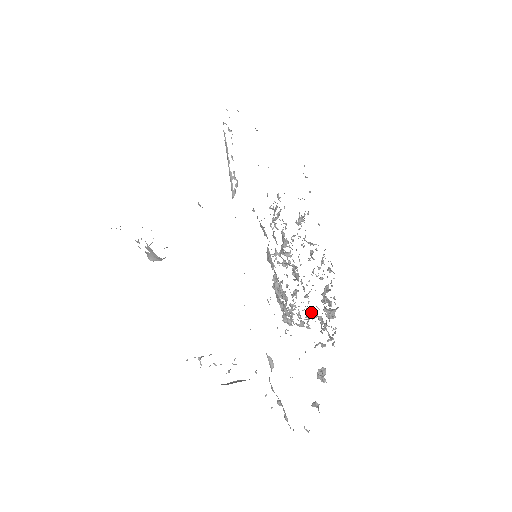
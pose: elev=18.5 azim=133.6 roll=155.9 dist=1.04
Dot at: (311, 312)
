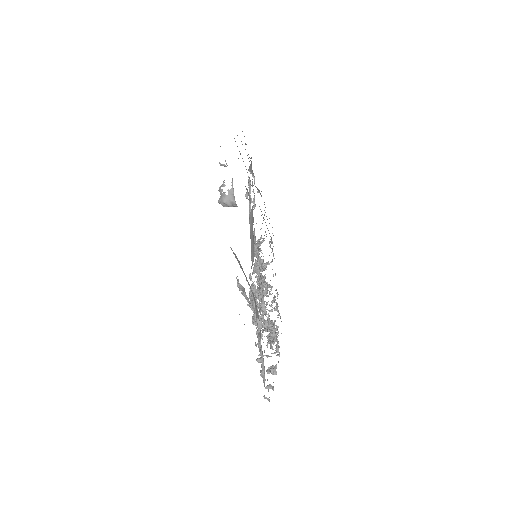
Dot at: (268, 325)
